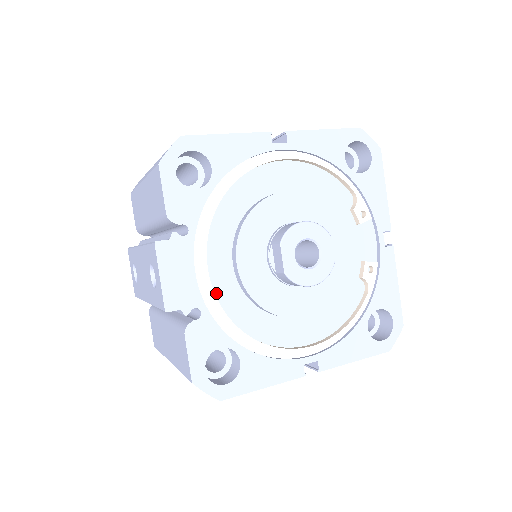
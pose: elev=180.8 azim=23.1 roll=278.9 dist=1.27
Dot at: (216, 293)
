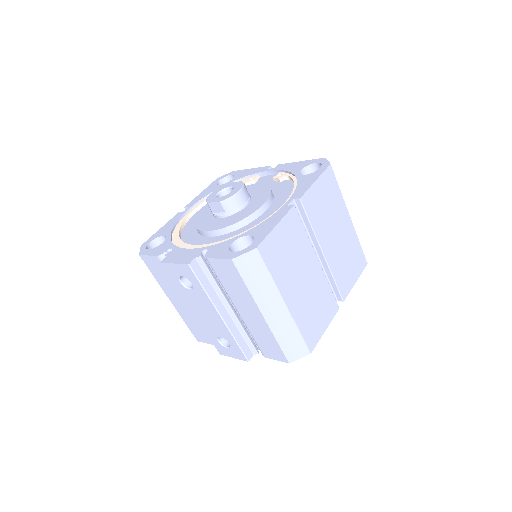
Dot at: occluded
